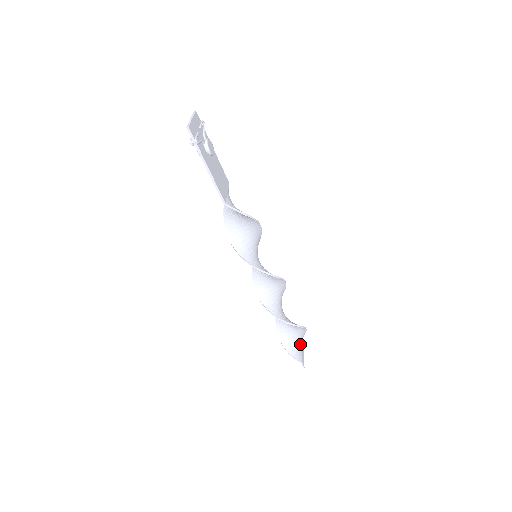
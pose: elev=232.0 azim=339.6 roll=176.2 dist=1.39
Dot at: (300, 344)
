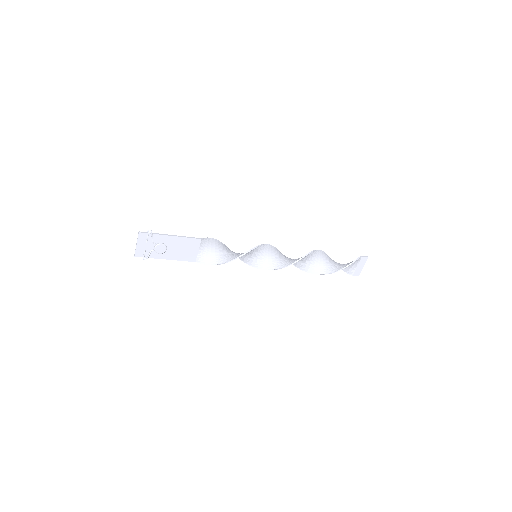
Dot at: (353, 264)
